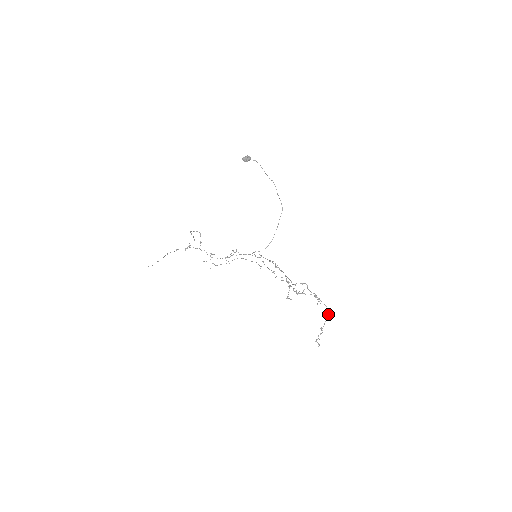
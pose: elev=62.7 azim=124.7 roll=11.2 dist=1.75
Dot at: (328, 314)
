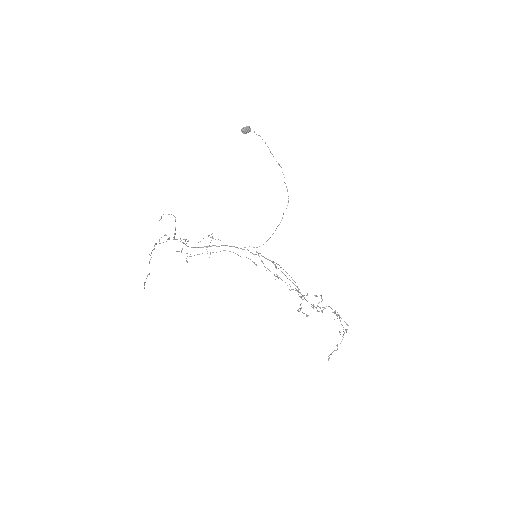
Dot at: (346, 331)
